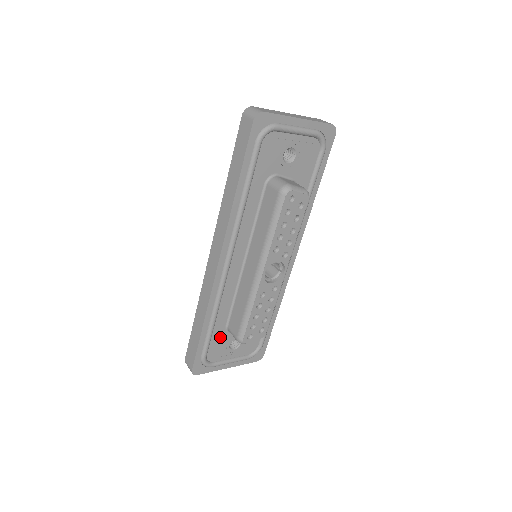
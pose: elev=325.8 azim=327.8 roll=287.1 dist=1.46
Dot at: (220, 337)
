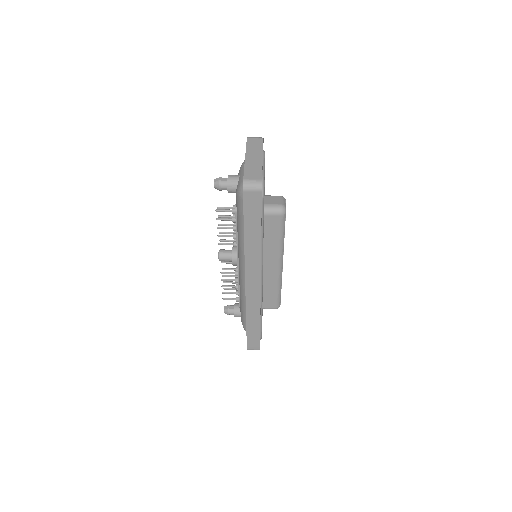
Dot at: occluded
